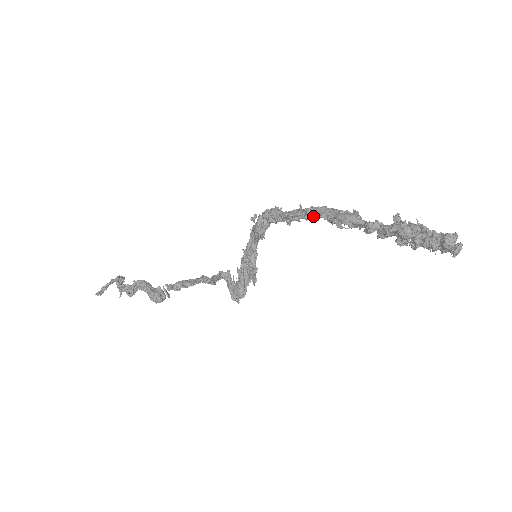
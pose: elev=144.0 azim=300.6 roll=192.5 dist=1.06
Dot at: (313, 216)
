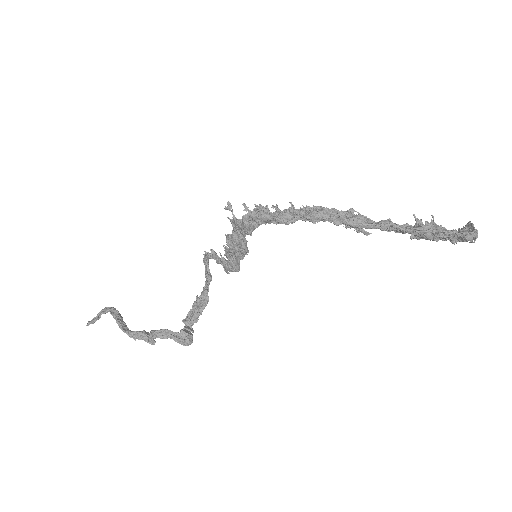
Dot at: occluded
